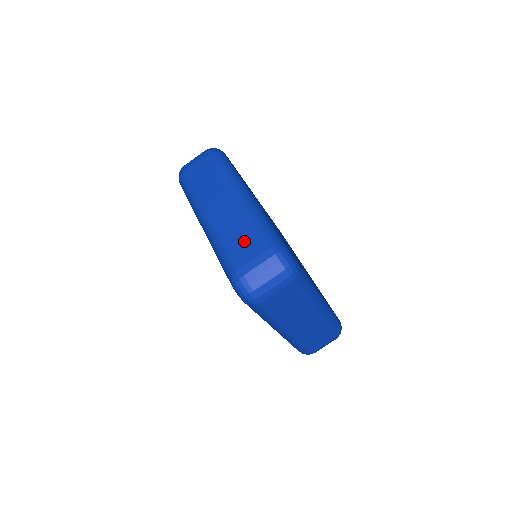
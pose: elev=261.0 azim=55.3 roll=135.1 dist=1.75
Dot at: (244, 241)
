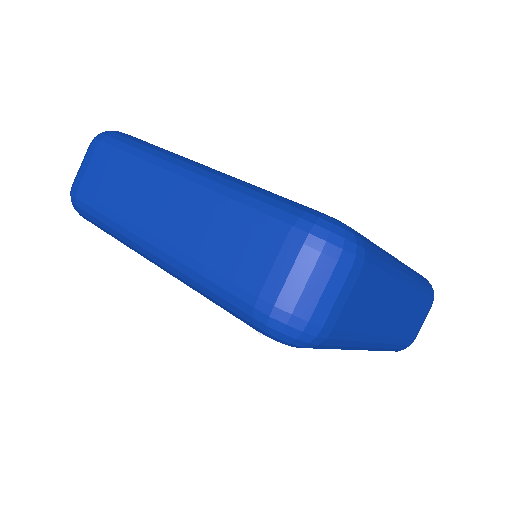
Dot at: (236, 244)
